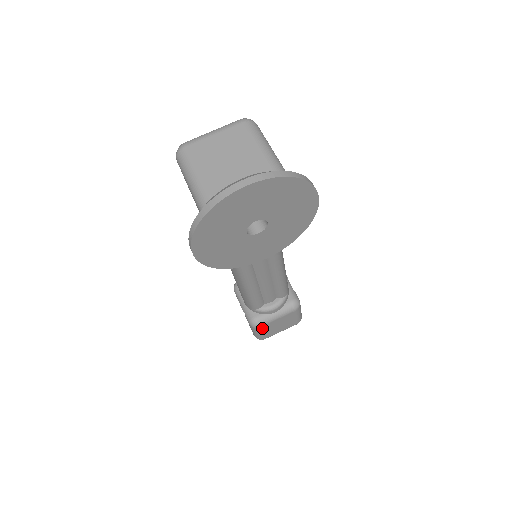
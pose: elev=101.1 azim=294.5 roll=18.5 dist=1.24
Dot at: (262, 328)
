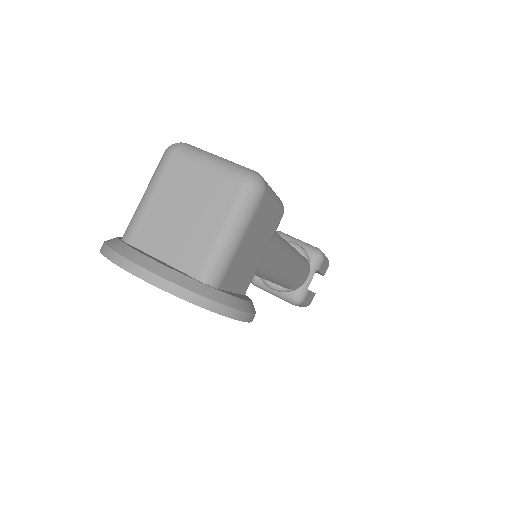
Dot at: occluded
